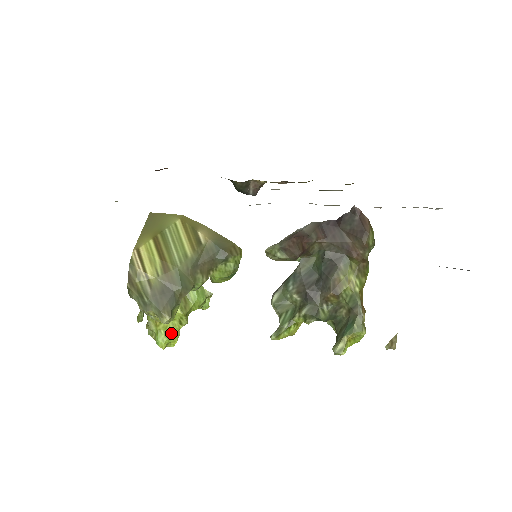
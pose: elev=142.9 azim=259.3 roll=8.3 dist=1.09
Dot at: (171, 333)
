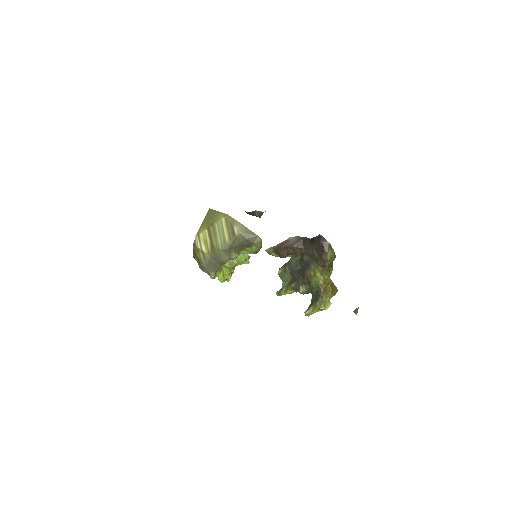
Dot at: (225, 275)
